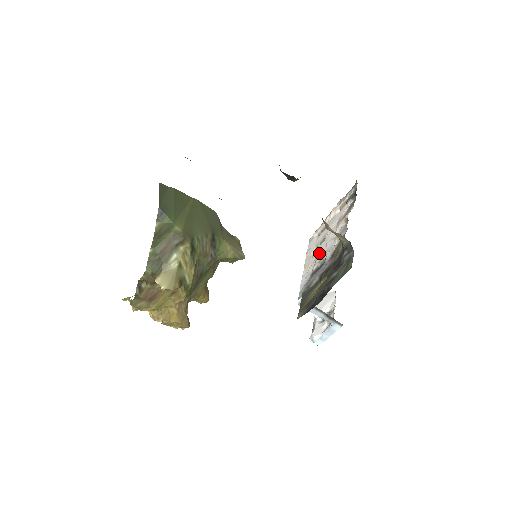
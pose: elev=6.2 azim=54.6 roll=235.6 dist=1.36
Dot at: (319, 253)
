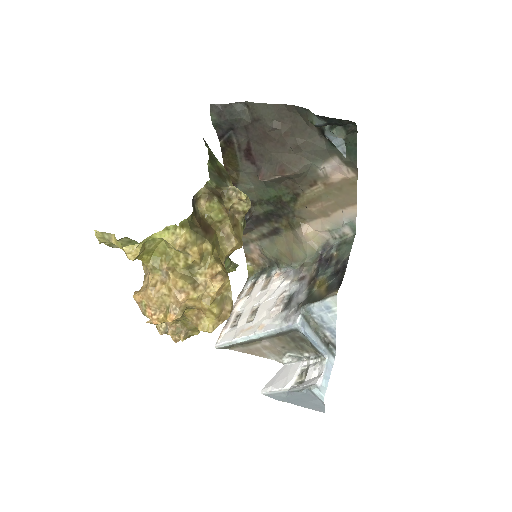
Dot at: (268, 307)
